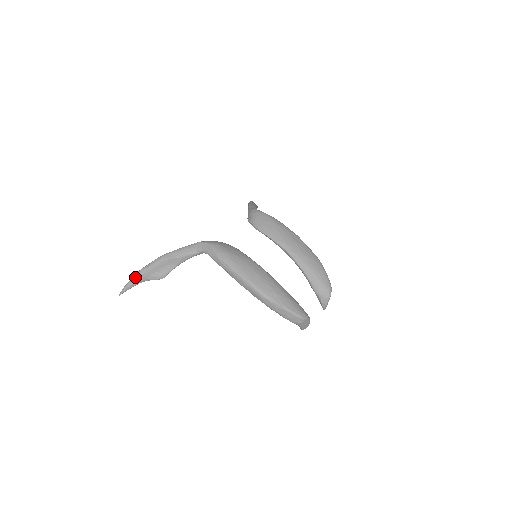
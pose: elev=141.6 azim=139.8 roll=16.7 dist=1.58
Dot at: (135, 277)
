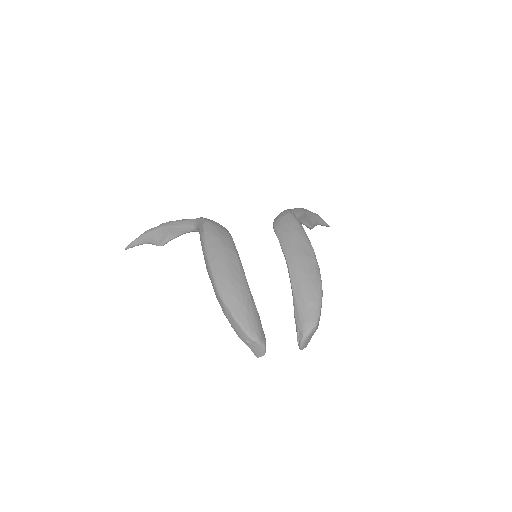
Dot at: (141, 236)
